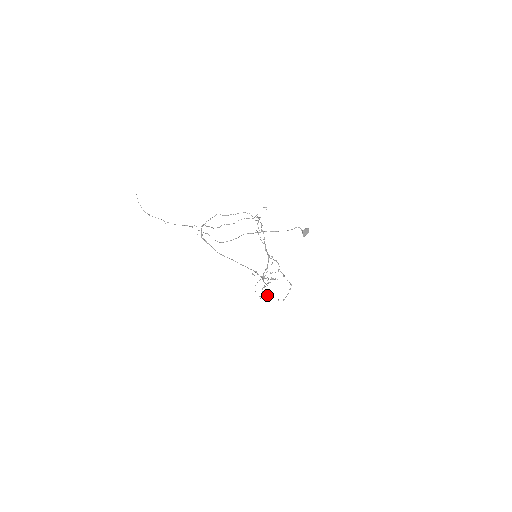
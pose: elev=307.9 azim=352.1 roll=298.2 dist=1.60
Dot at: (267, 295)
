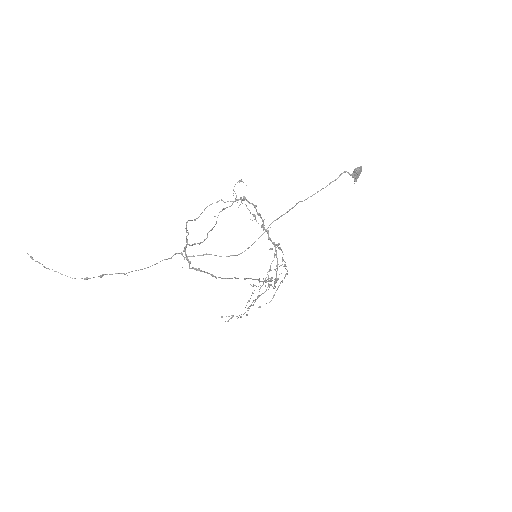
Dot at: occluded
